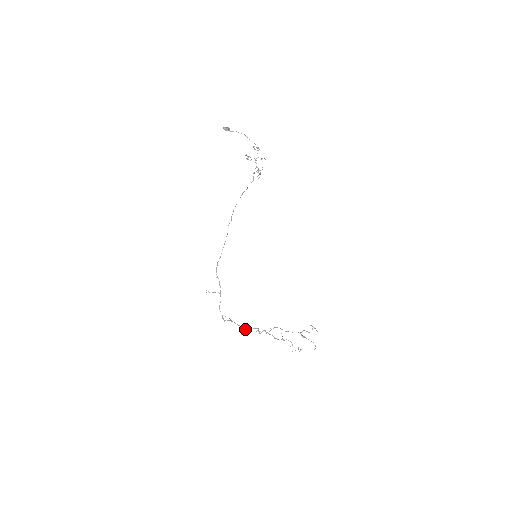
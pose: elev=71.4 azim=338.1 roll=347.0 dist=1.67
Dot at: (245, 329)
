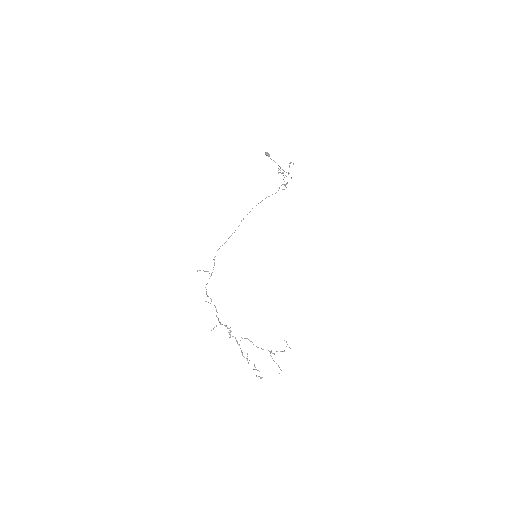
Dot at: occluded
